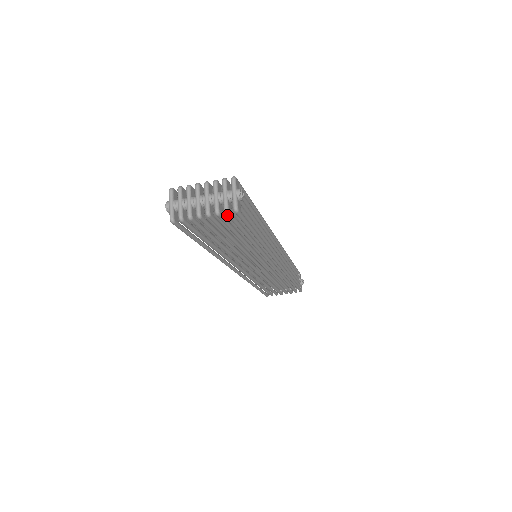
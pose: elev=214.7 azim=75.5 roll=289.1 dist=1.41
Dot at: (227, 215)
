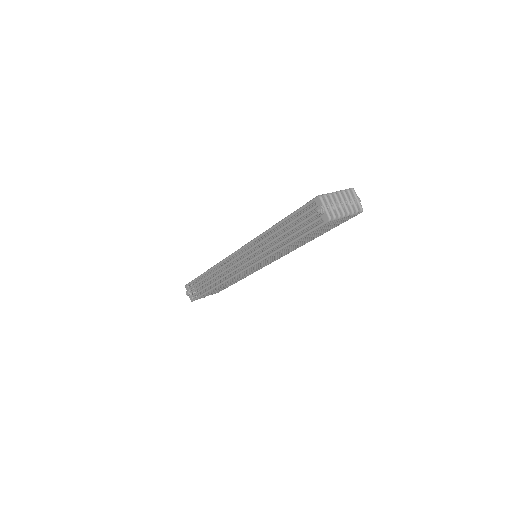
Dot at: occluded
